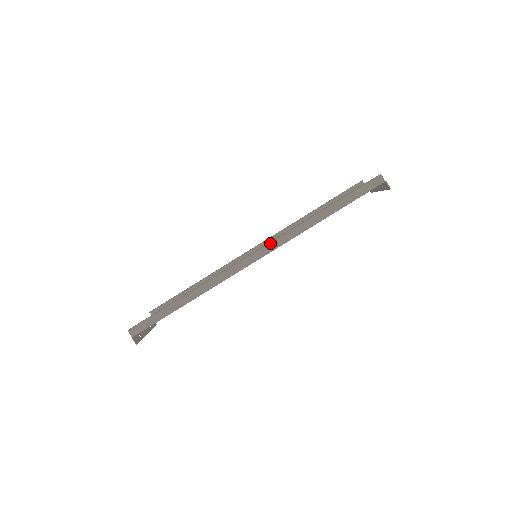
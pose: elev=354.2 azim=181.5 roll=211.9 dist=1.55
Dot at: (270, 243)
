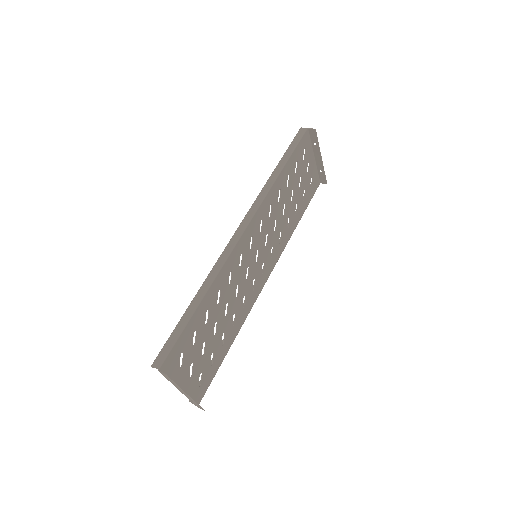
Dot at: (248, 211)
